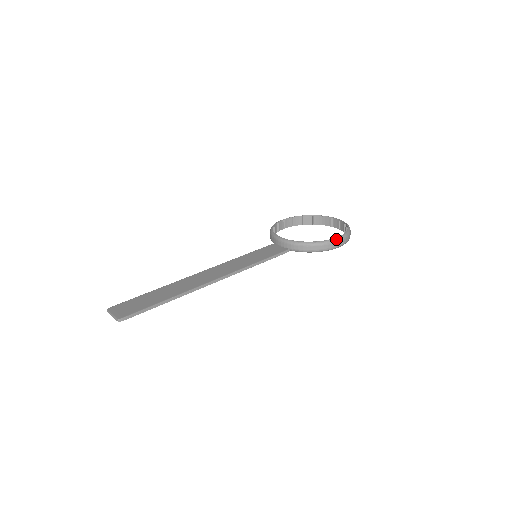
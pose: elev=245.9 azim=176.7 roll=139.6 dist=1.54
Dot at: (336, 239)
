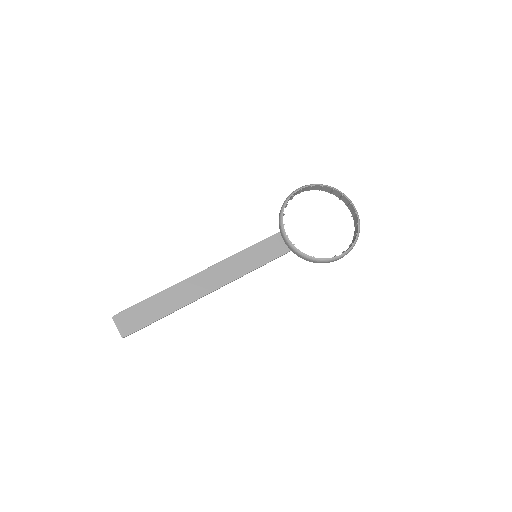
Dot at: (337, 258)
